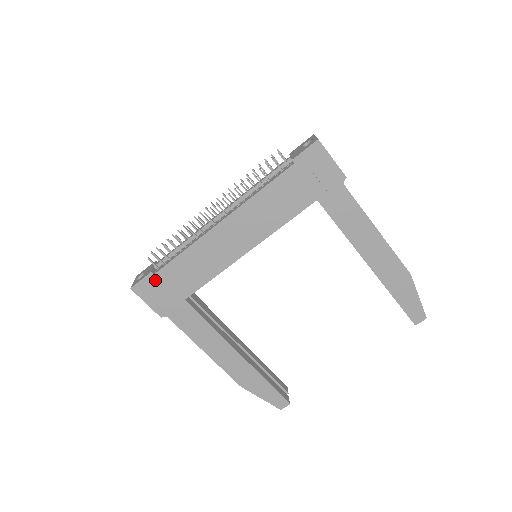
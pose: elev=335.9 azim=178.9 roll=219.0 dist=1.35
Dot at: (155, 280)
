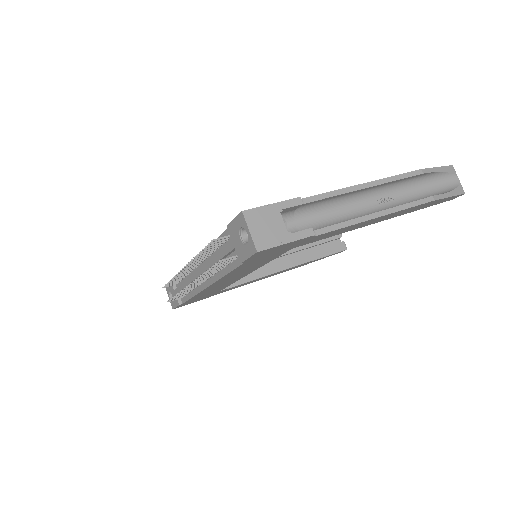
Dot at: occluded
